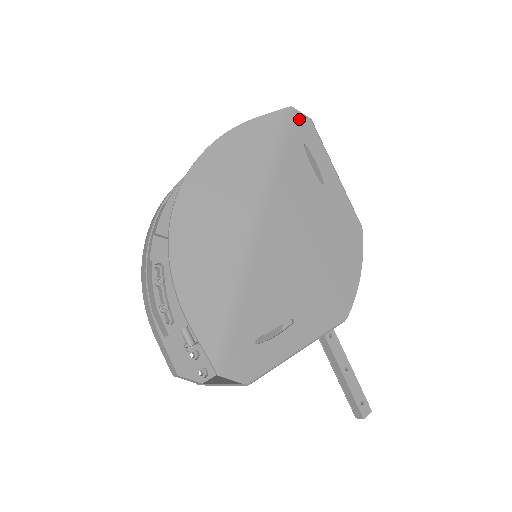
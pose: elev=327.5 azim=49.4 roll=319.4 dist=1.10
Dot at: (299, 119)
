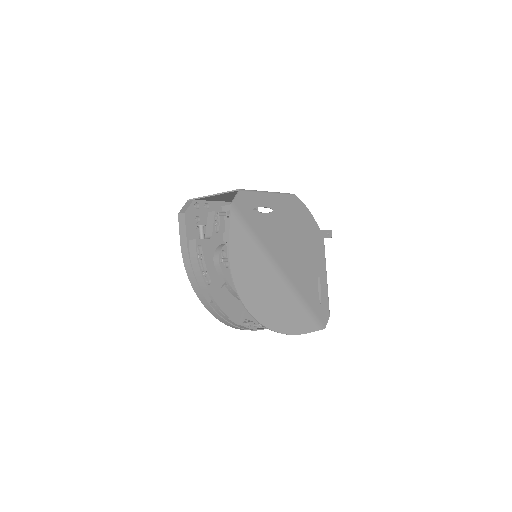
Dot at: (239, 203)
